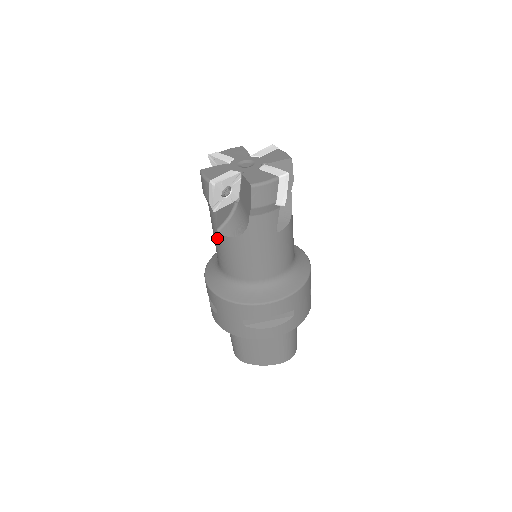
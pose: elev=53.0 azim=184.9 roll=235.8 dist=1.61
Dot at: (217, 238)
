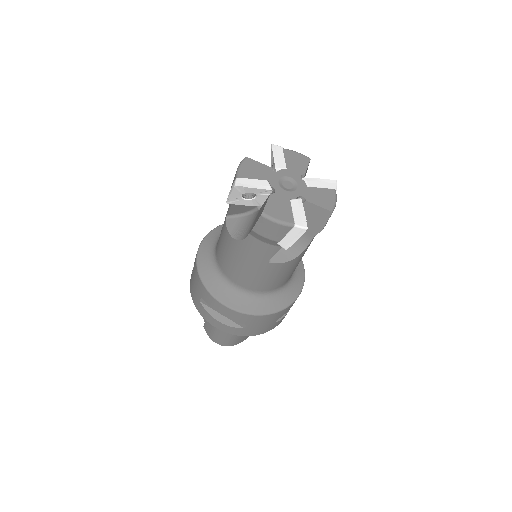
Dot at: (262, 267)
